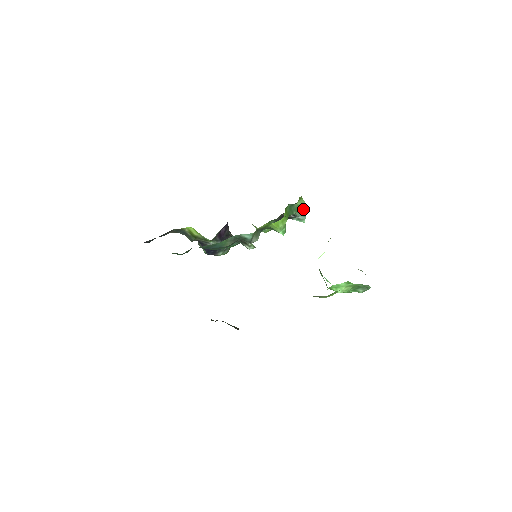
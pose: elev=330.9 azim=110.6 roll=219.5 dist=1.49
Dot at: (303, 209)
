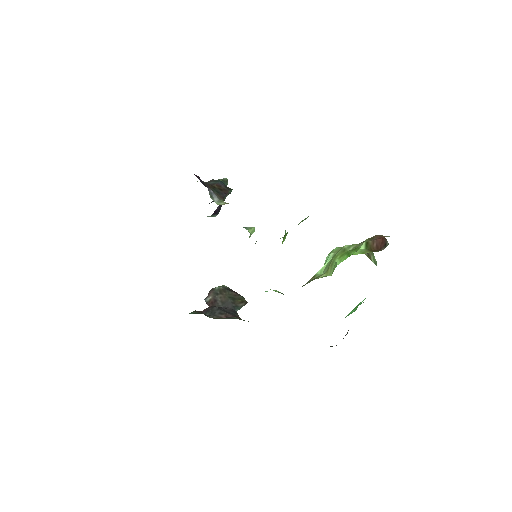
Dot at: (305, 219)
